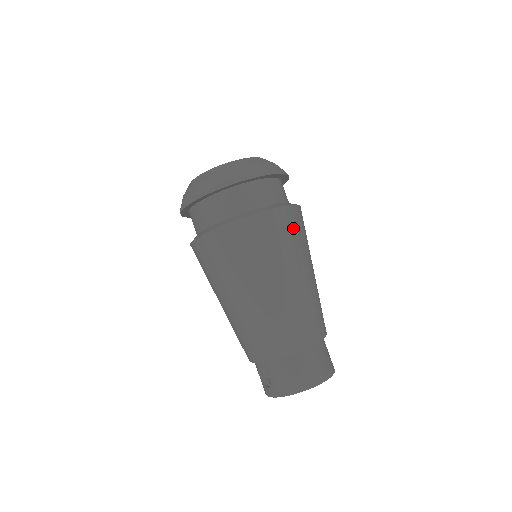
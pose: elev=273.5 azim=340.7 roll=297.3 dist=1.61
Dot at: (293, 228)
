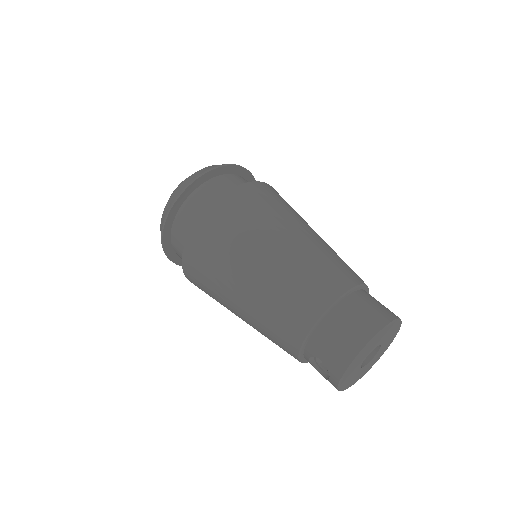
Dot at: (261, 198)
